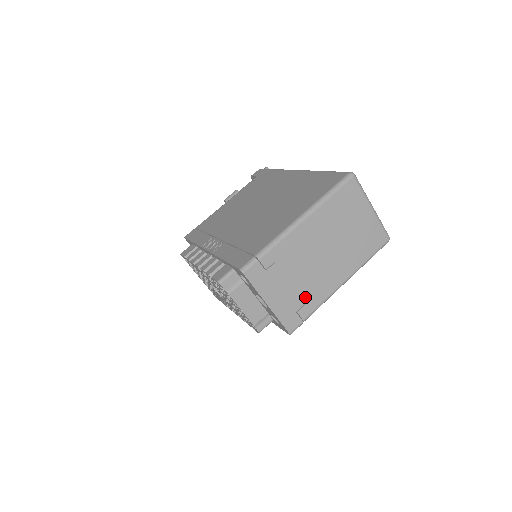
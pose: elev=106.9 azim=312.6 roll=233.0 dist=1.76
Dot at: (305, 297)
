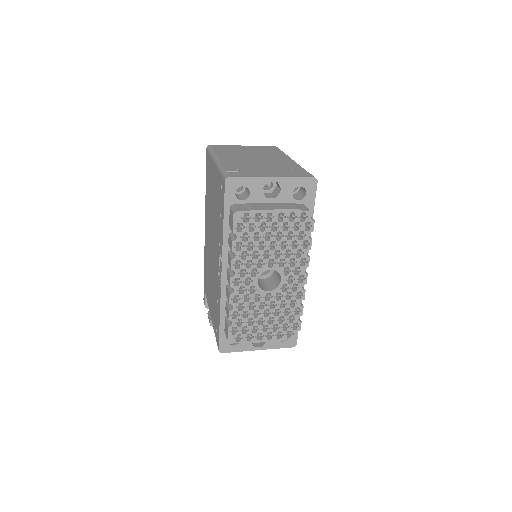
Dot at: (285, 168)
